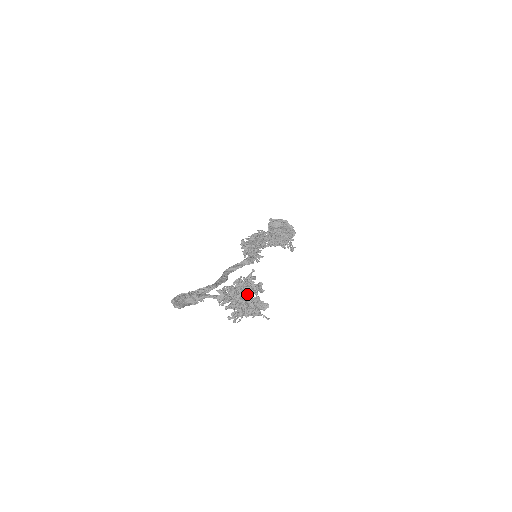
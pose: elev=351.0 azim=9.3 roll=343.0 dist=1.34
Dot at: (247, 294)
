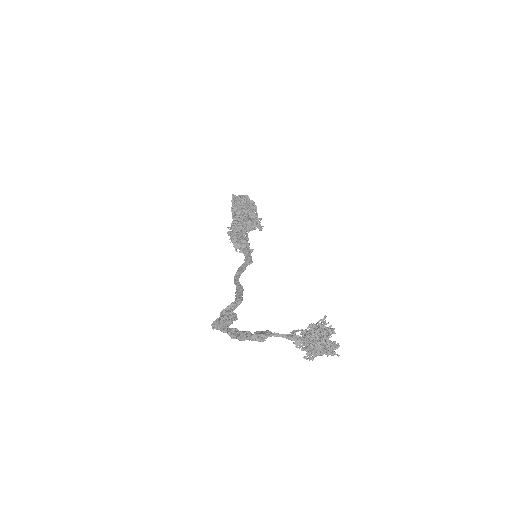
Dot at: (325, 339)
